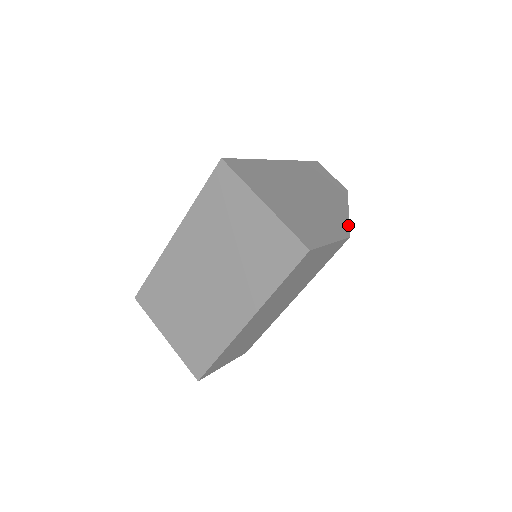
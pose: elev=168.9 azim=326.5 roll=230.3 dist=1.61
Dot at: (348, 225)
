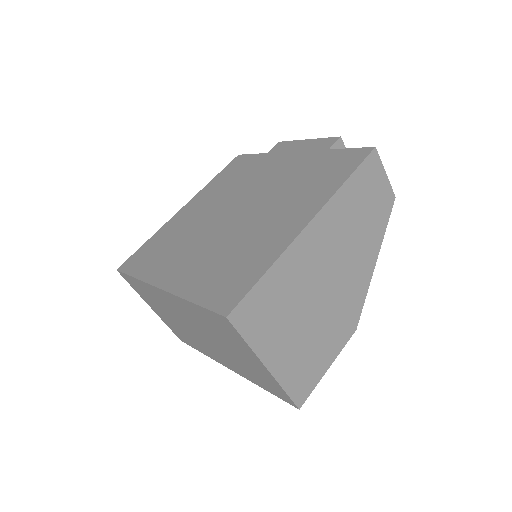
Dot at: (363, 303)
